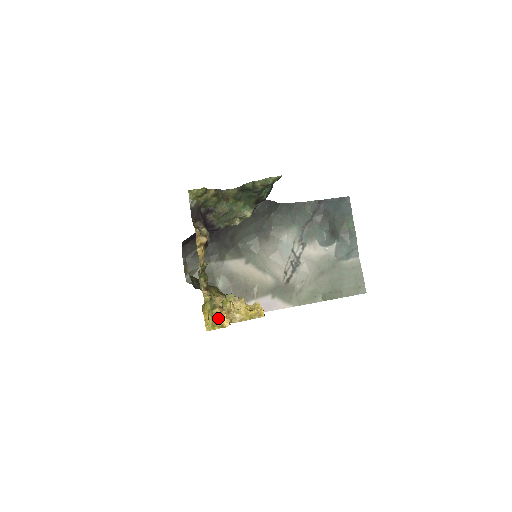
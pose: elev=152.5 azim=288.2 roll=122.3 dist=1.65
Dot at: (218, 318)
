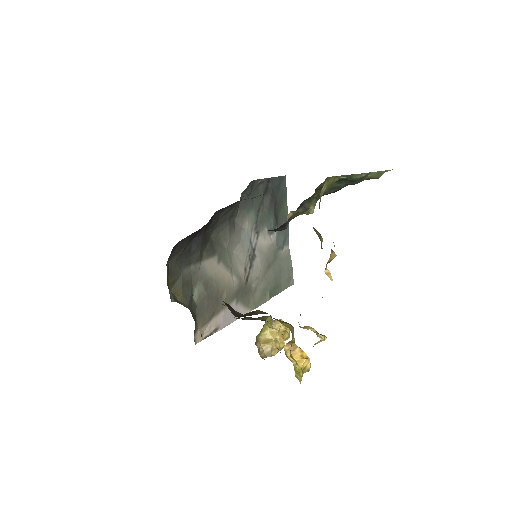
Dot at: (300, 360)
